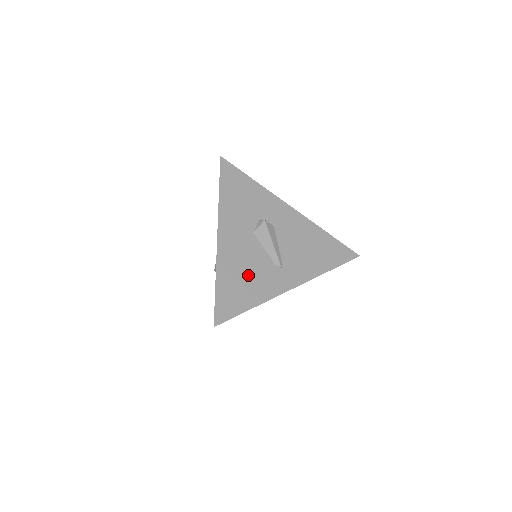
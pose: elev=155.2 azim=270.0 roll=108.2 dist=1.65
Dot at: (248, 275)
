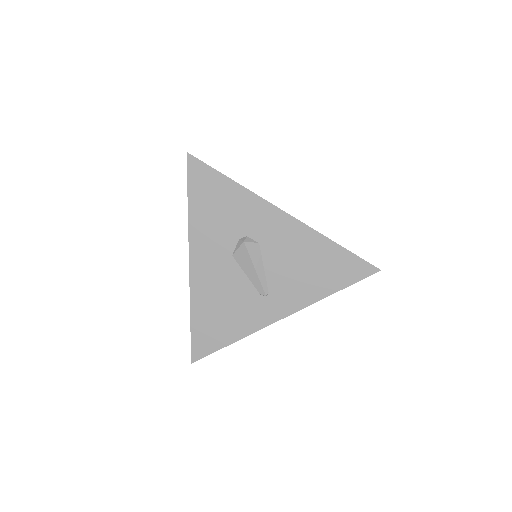
Dot at: (226, 308)
